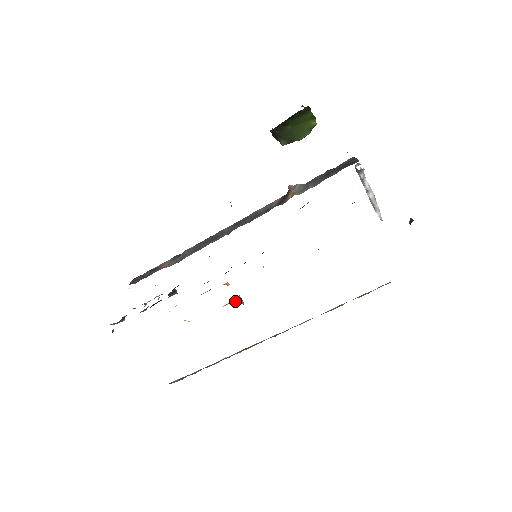
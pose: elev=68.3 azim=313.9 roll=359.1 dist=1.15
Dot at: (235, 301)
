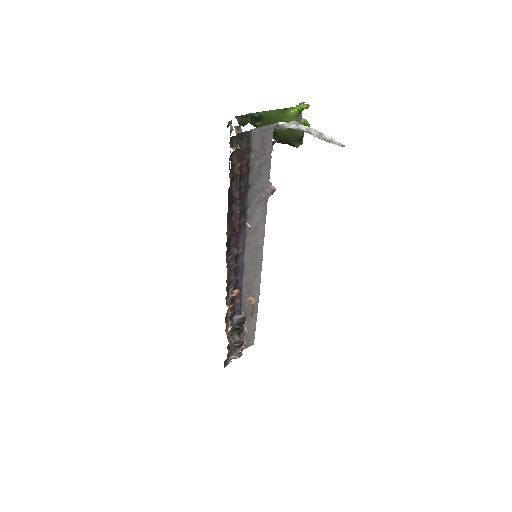
Dot at: occluded
